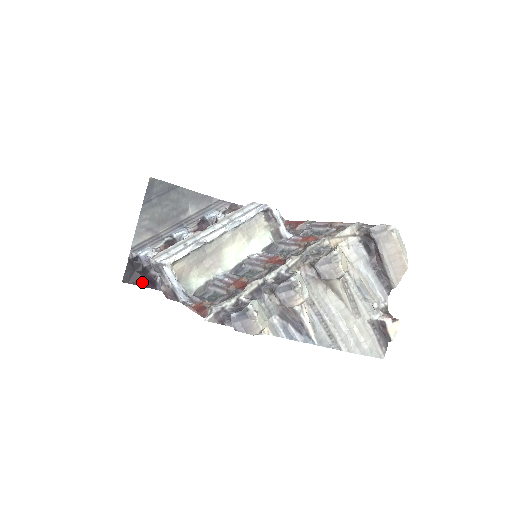
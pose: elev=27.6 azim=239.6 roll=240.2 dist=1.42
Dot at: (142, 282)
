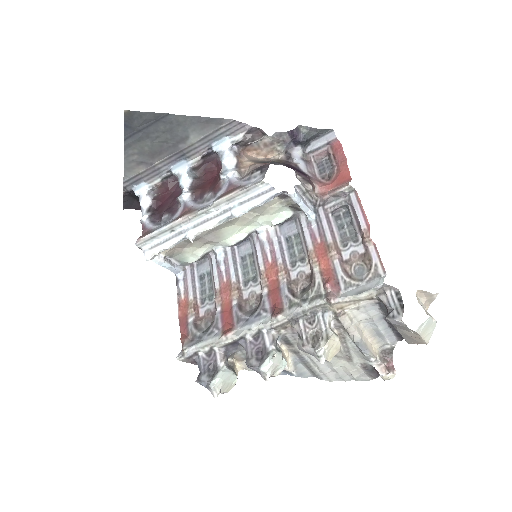
Dot at: occluded
